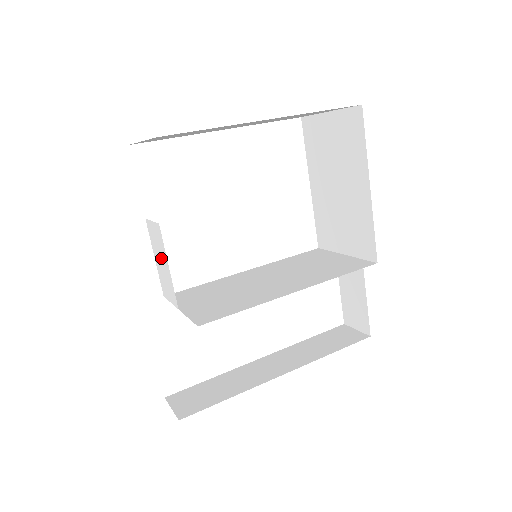
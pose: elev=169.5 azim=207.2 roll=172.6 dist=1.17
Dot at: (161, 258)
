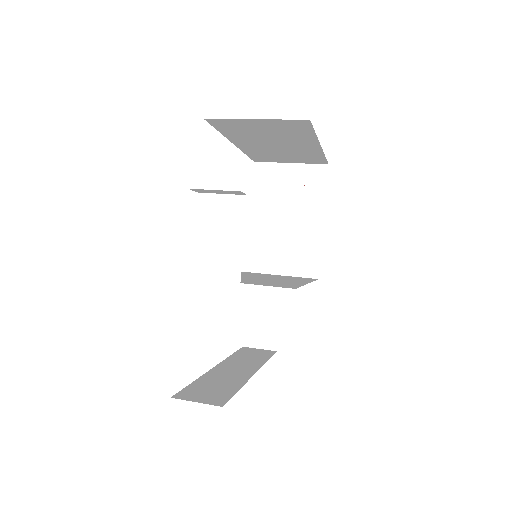
Dot at: (223, 232)
